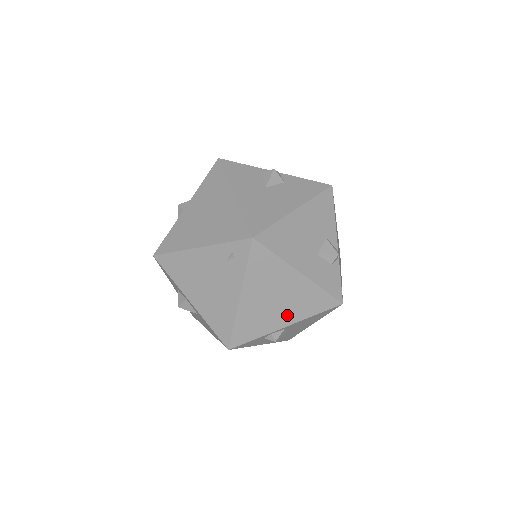
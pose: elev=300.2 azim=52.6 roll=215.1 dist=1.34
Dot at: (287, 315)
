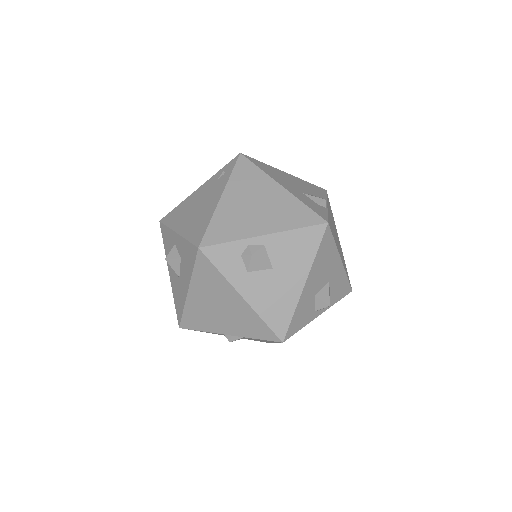
Dot at: (266, 223)
